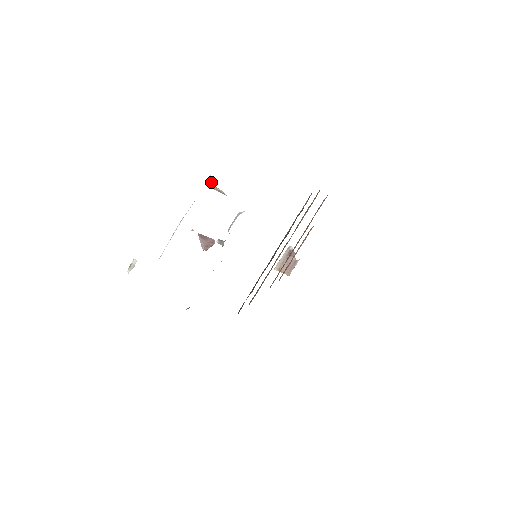
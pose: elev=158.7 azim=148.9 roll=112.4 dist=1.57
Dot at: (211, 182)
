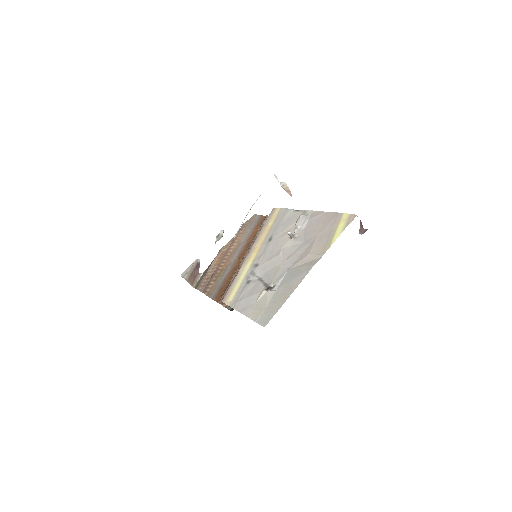
Dot at: occluded
